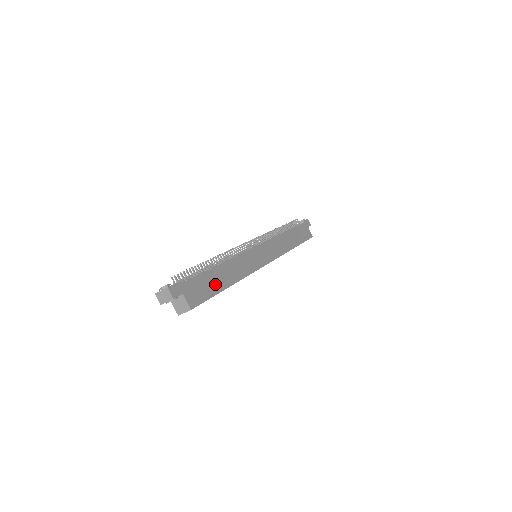
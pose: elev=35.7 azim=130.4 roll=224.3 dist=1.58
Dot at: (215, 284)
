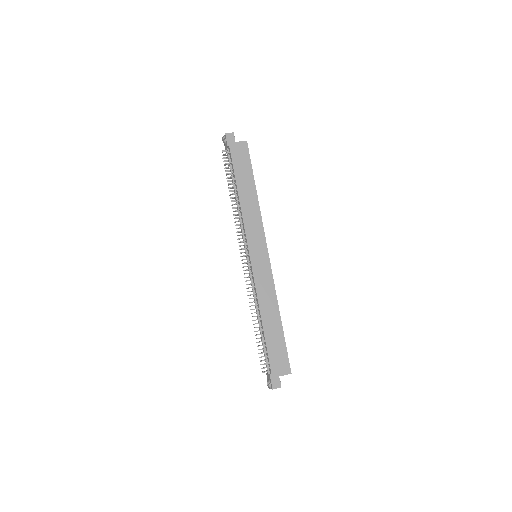
Dot at: (277, 337)
